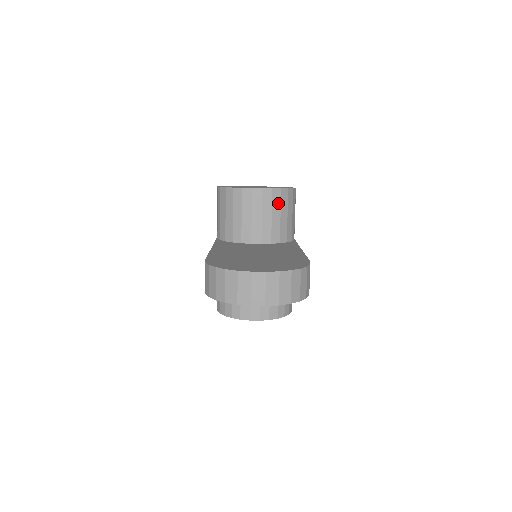
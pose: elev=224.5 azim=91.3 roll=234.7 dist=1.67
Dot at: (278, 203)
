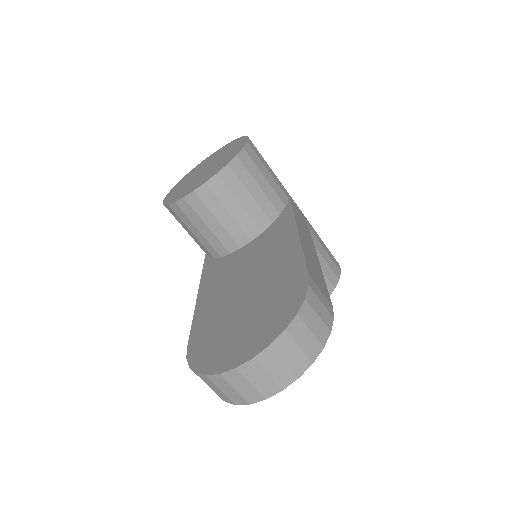
Dot at: (236, 183)
